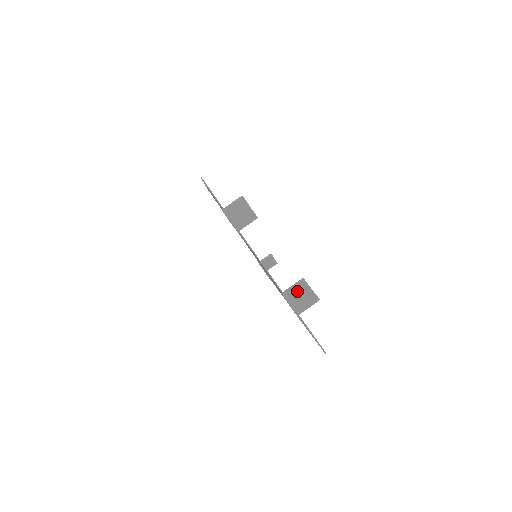
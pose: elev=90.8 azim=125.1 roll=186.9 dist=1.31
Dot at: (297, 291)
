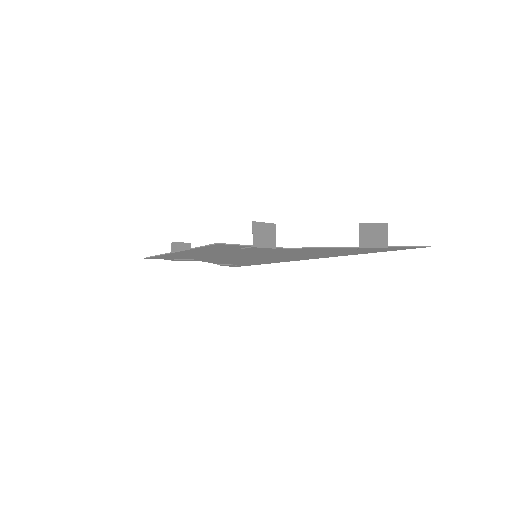
Dot at: (367, 235)
